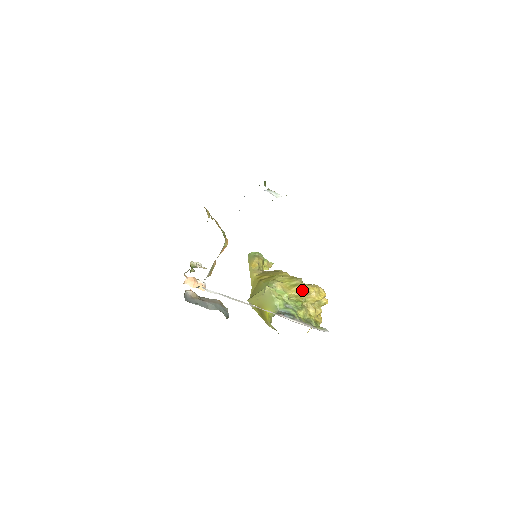
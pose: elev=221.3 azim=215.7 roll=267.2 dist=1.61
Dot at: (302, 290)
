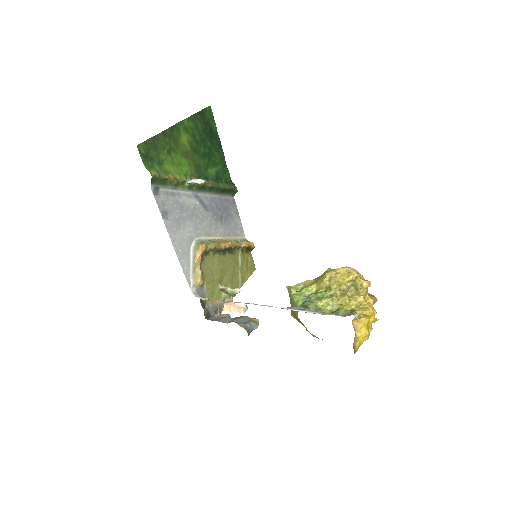
Dot at: (322, 277)
